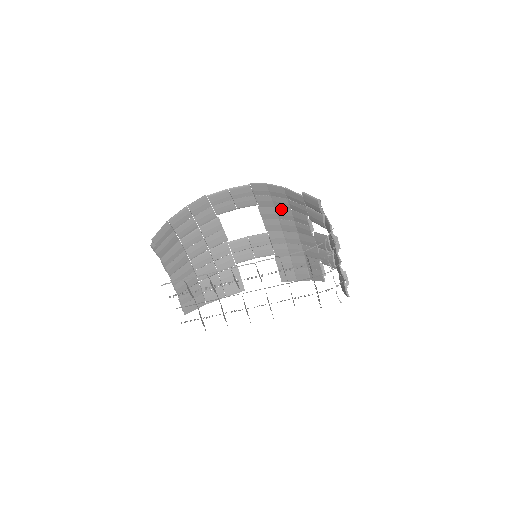
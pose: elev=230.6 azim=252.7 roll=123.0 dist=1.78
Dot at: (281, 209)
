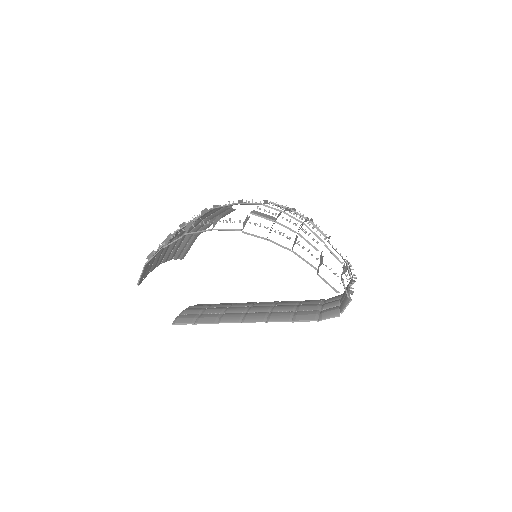
Dot at: (283, 226)
